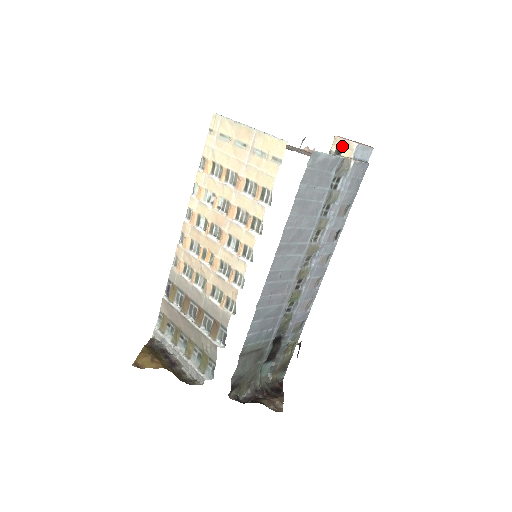
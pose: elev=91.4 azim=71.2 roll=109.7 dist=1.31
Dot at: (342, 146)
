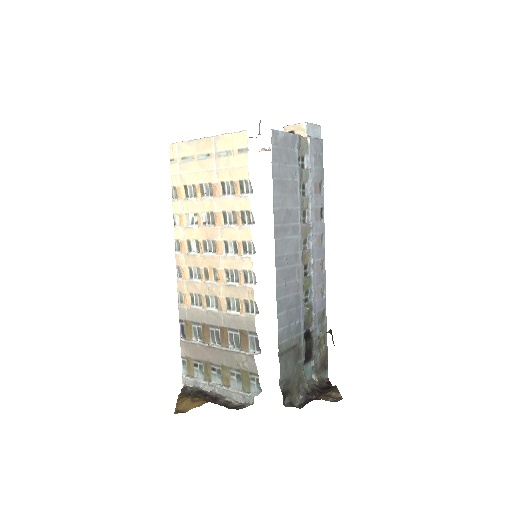
Dot at: (293, 132)
